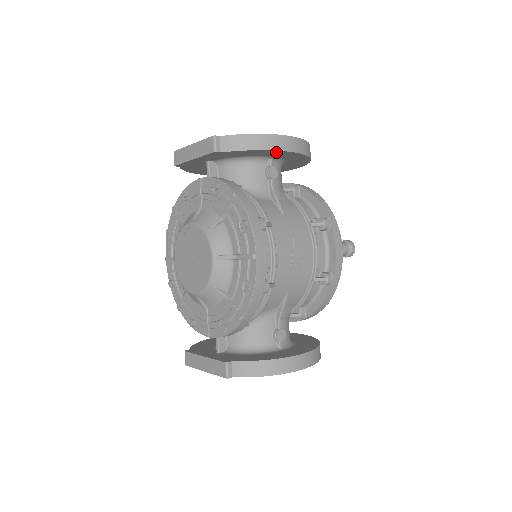
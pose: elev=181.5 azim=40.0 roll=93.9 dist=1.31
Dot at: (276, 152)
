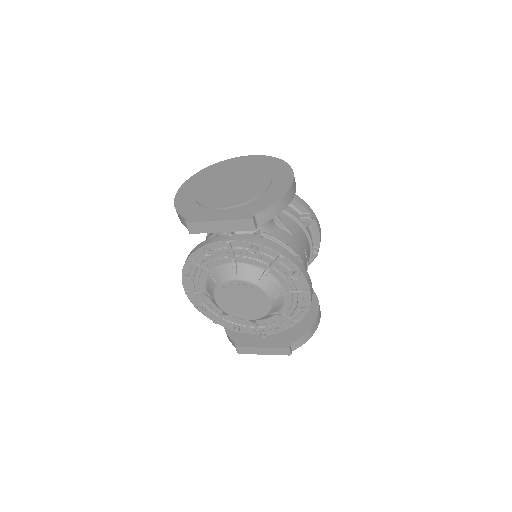
Dot at: occluded
